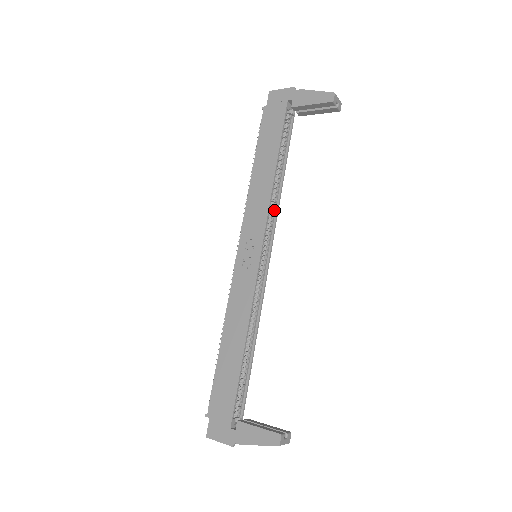
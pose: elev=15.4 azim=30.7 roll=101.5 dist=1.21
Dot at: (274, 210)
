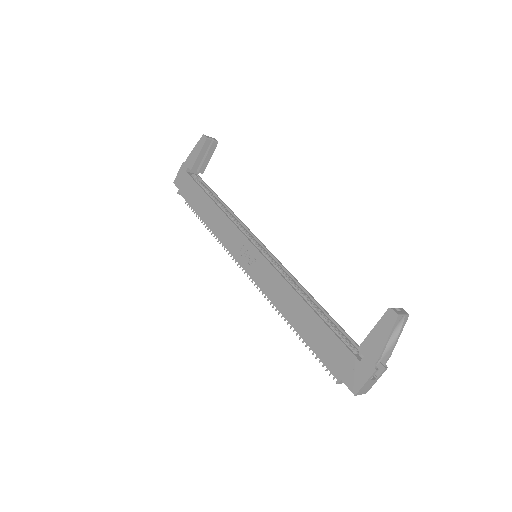
Dot at: (239, 224)
